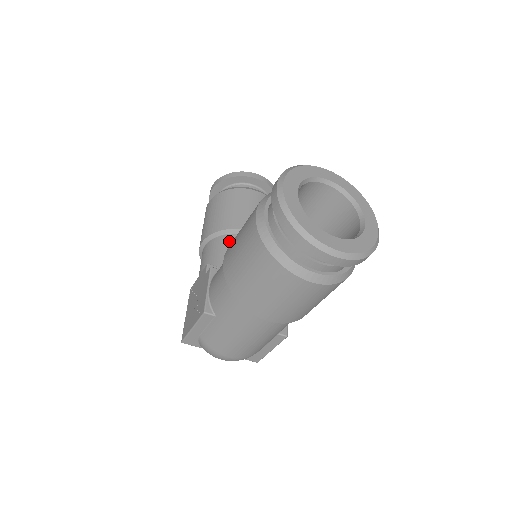
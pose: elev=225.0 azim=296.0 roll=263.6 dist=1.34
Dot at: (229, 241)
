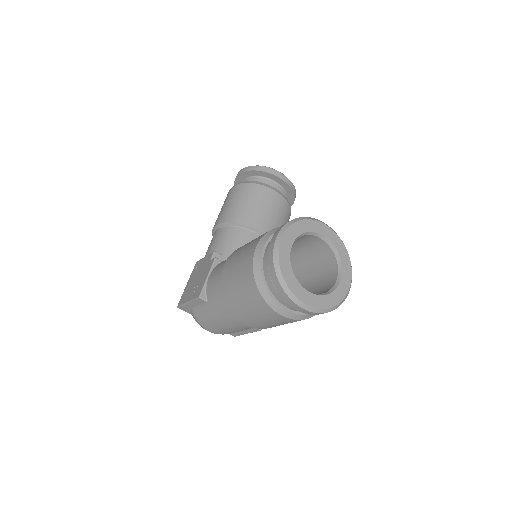
Dot at: (238, 234)
